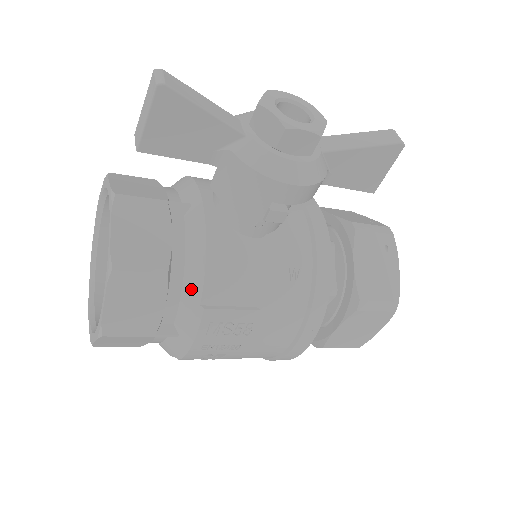
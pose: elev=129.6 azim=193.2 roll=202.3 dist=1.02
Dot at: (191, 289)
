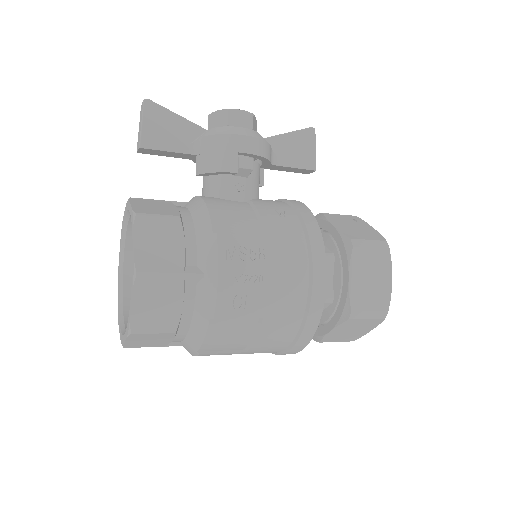
Dot at: (202, 228)
